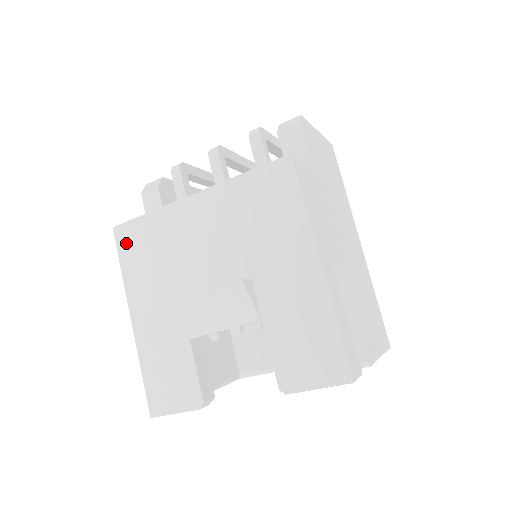
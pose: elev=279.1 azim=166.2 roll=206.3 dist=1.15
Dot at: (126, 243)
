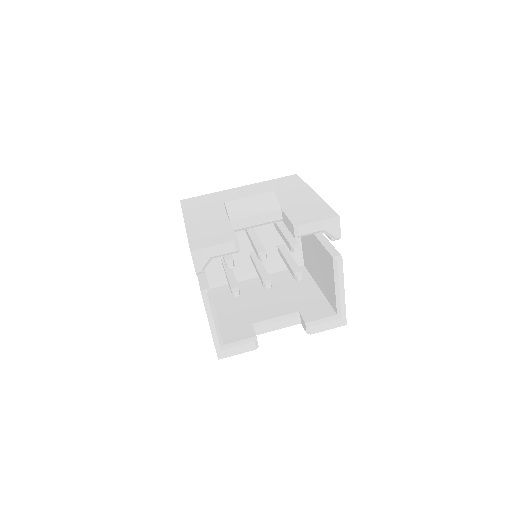
Dot at: (189, 203)
